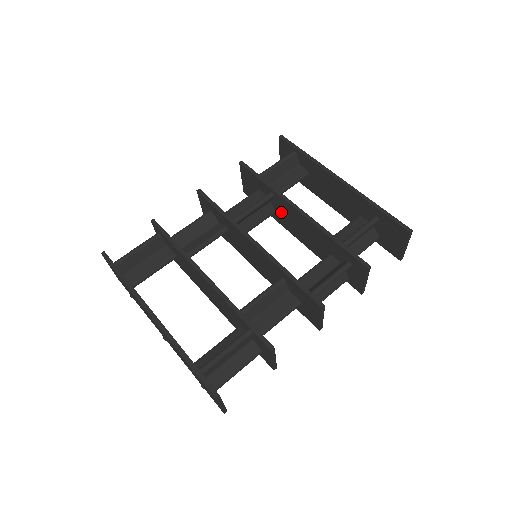
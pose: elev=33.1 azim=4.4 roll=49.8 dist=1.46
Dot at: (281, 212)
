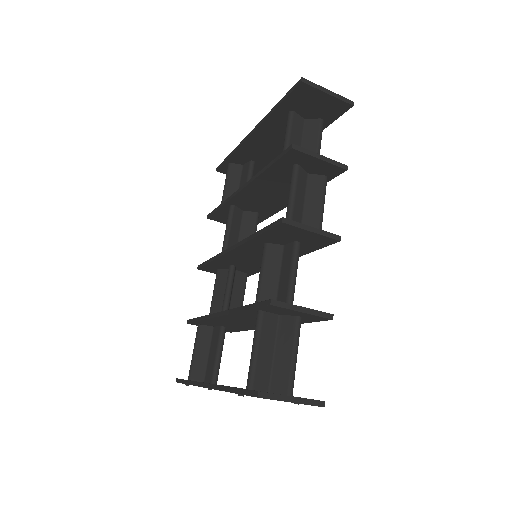
Dot at: (254, 207)
